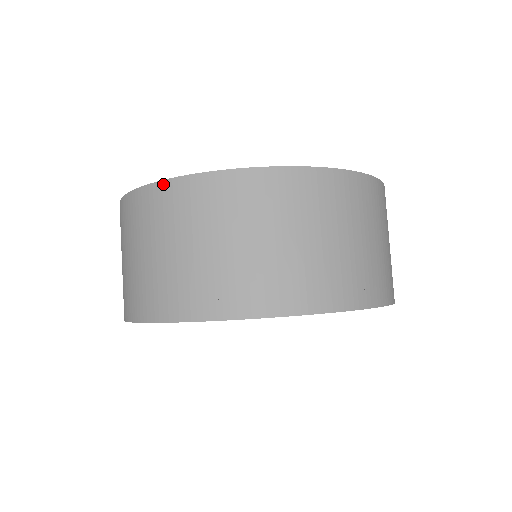
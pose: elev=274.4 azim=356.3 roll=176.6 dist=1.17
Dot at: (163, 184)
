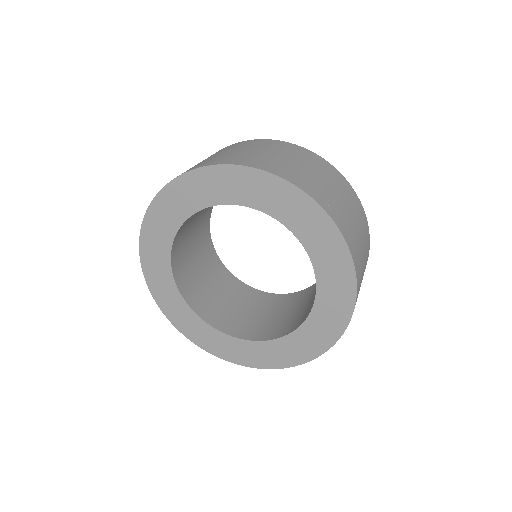
Dot at: occluded
